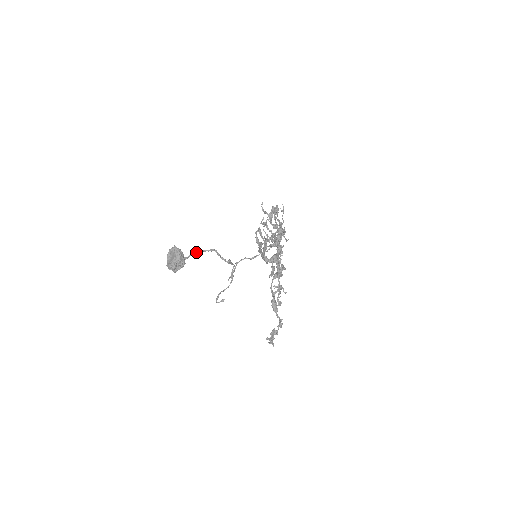
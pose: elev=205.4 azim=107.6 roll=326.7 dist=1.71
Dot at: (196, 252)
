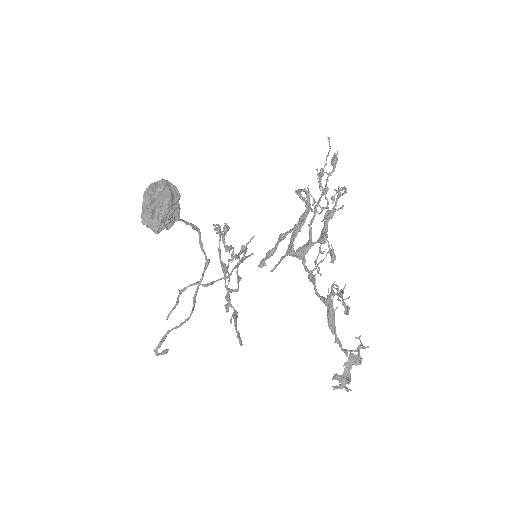
Dot at: occluded
